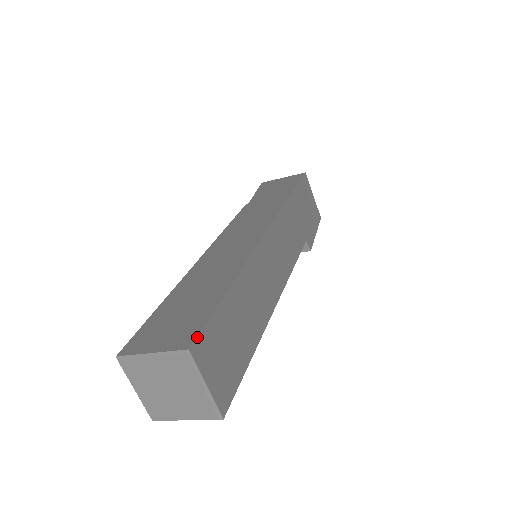
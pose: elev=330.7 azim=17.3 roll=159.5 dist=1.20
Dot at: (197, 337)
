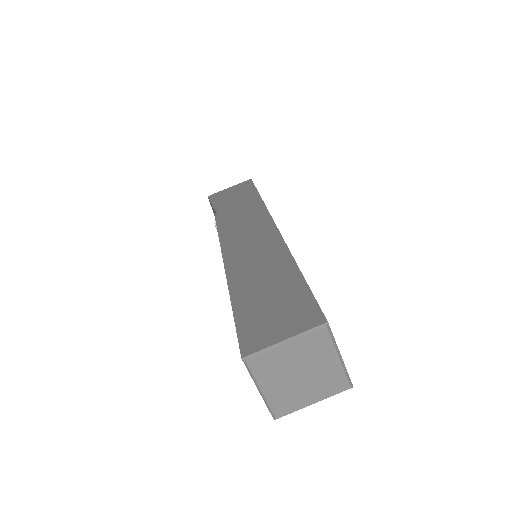
Dot at: (322, 312)
